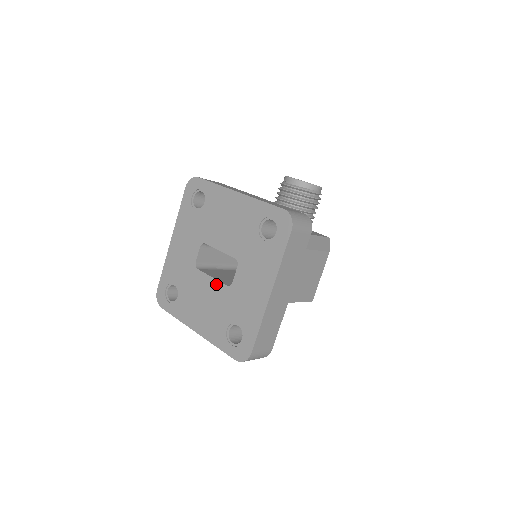
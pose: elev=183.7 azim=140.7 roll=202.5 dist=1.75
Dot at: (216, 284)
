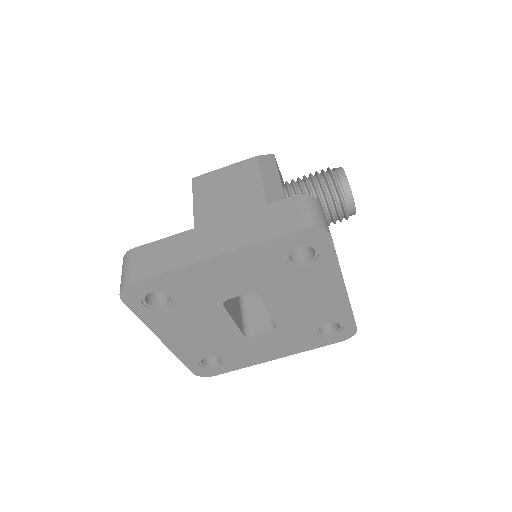
Dot at: (233, 328)
